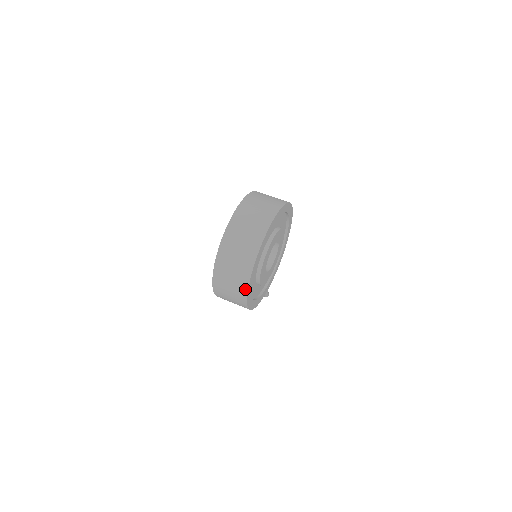
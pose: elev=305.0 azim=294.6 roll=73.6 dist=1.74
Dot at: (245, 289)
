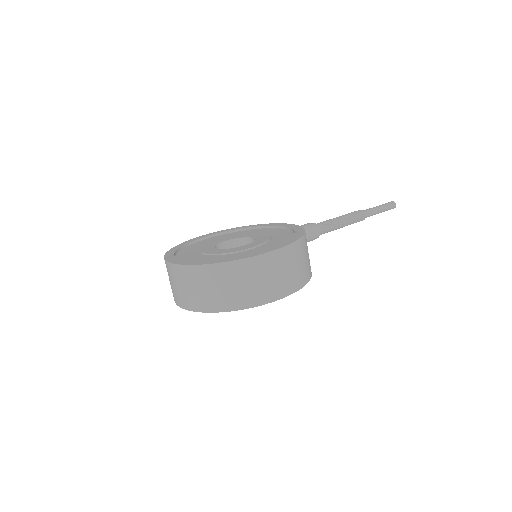
Dot at: occluded
